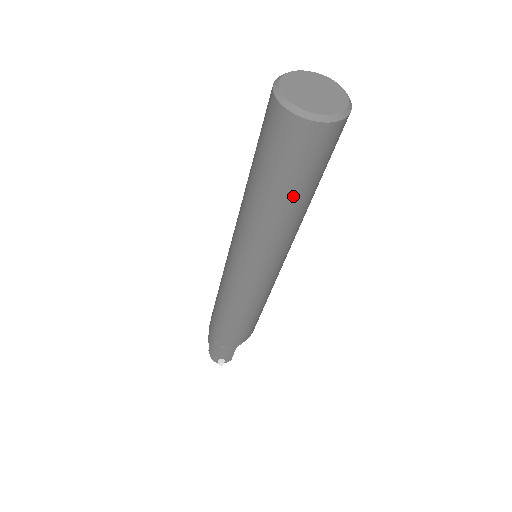
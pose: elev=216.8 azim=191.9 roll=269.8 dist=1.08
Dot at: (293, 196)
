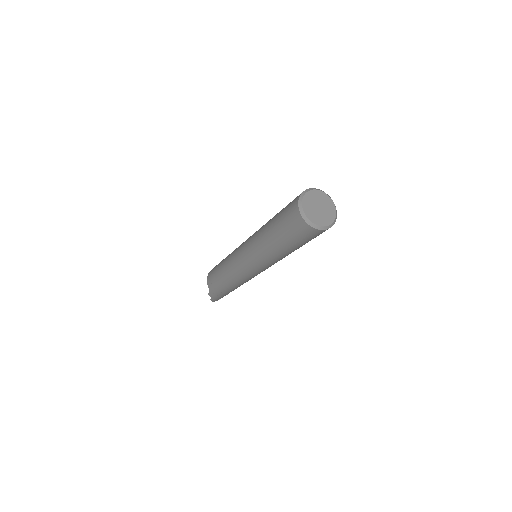
Dot at: occluded
